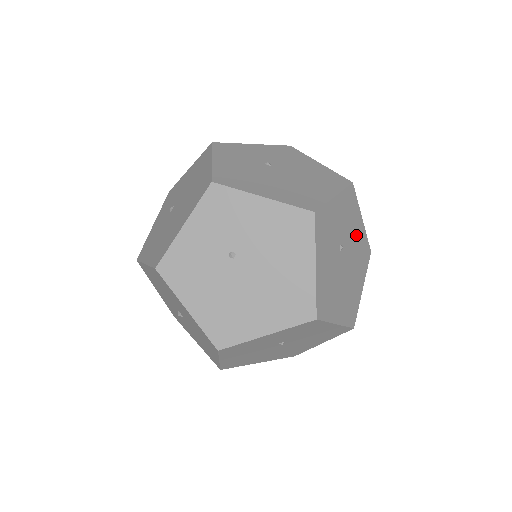
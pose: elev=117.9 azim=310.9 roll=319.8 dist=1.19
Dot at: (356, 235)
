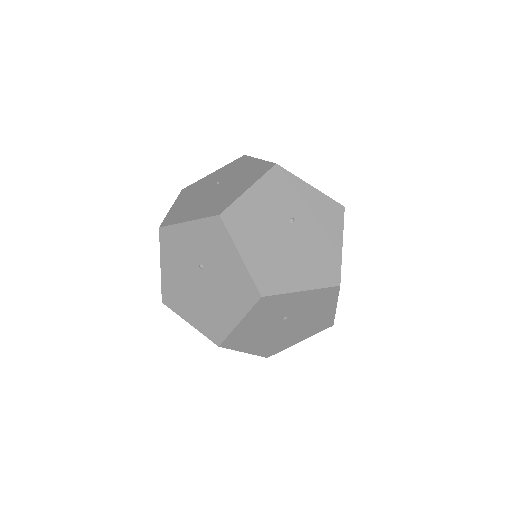
Dot at: (323, 242)
